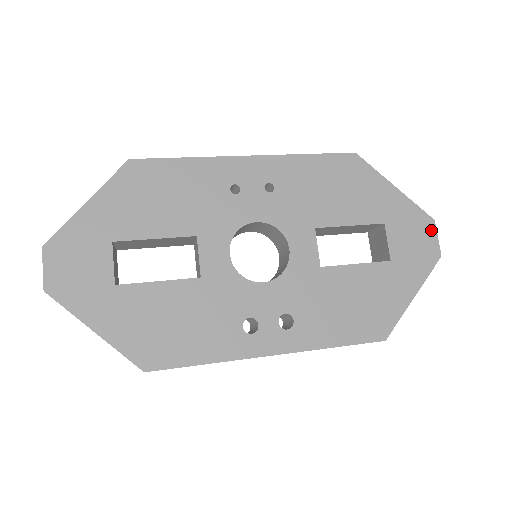
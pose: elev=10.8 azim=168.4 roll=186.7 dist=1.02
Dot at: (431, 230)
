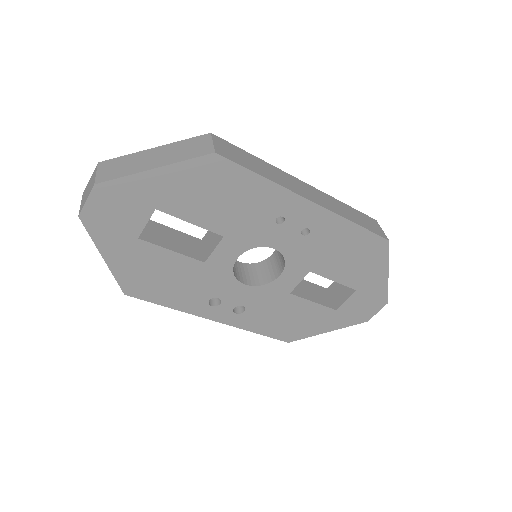
Dot at: (379, 307)
